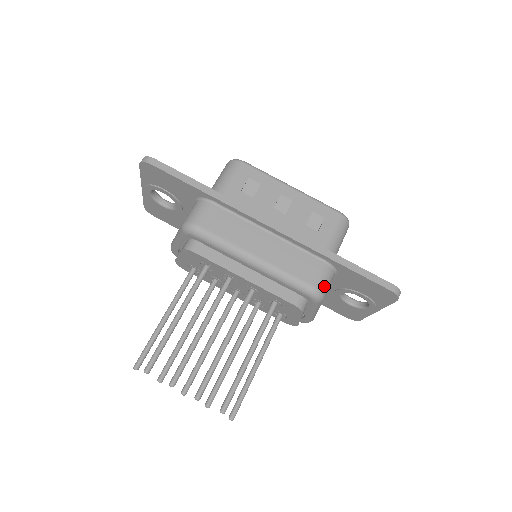
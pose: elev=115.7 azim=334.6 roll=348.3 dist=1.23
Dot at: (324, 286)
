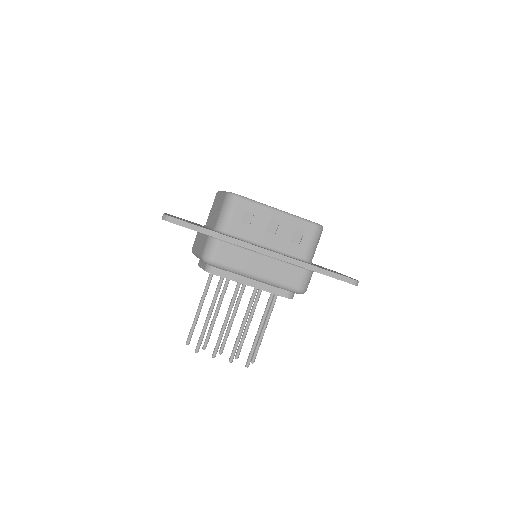
Dot at: (306, 285)
